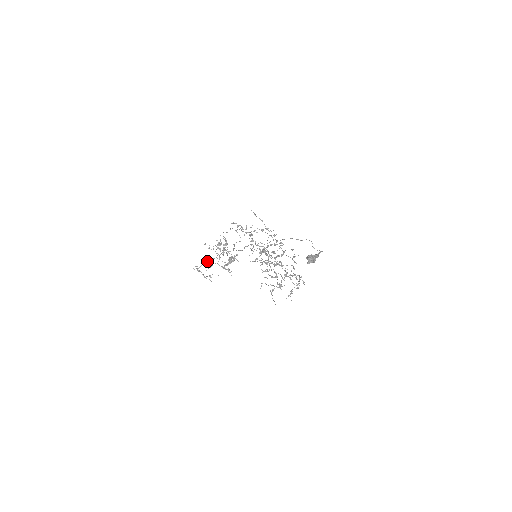
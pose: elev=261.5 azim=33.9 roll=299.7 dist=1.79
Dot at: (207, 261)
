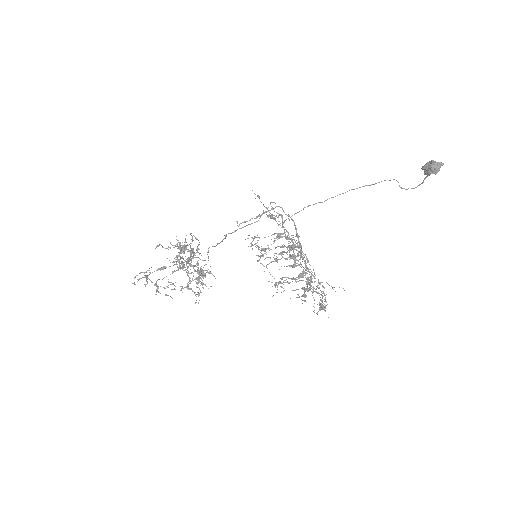
Dot at: (164, 266)
